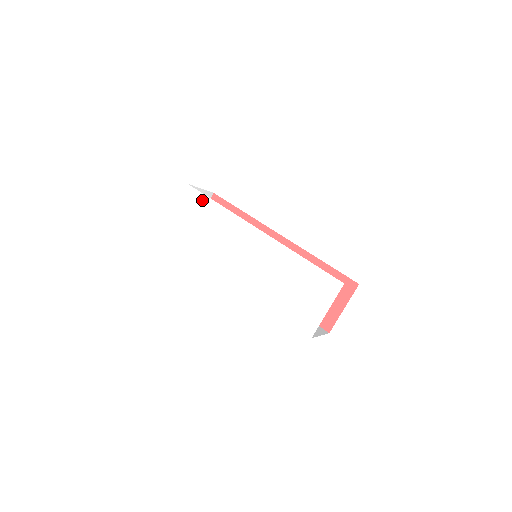
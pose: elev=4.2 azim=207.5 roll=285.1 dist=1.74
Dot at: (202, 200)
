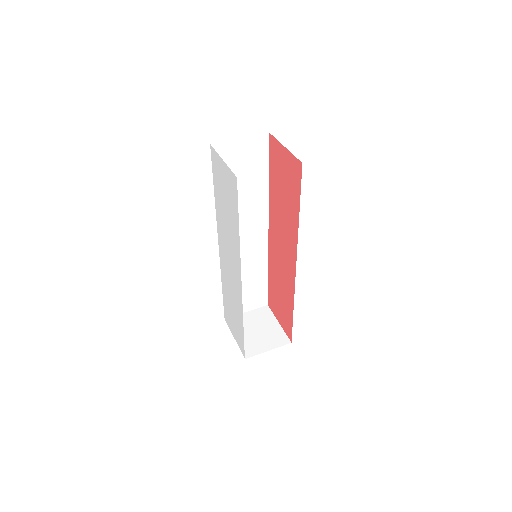
Dot at: (235, 206)
